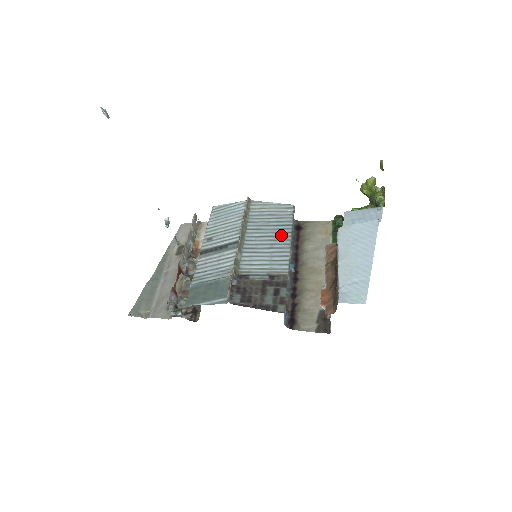
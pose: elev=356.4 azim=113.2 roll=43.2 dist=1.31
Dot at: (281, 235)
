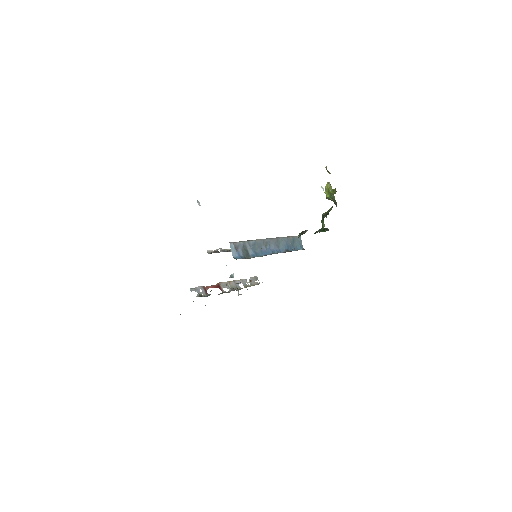
Dot at: occluded
